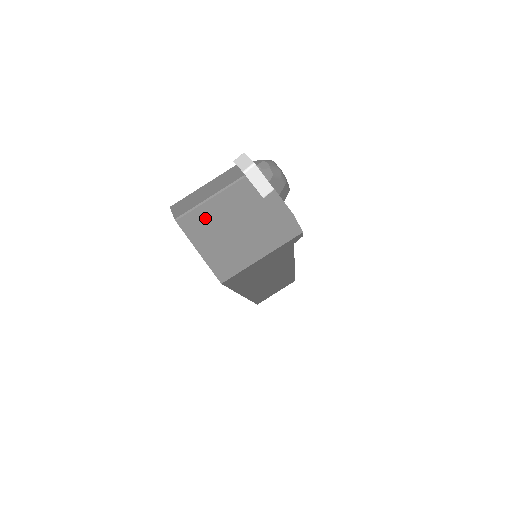
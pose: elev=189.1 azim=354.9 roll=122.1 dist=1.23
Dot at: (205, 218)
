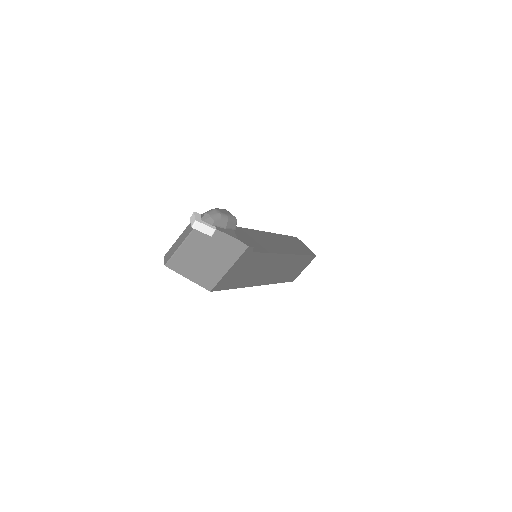
Dot at: (182, 259)
